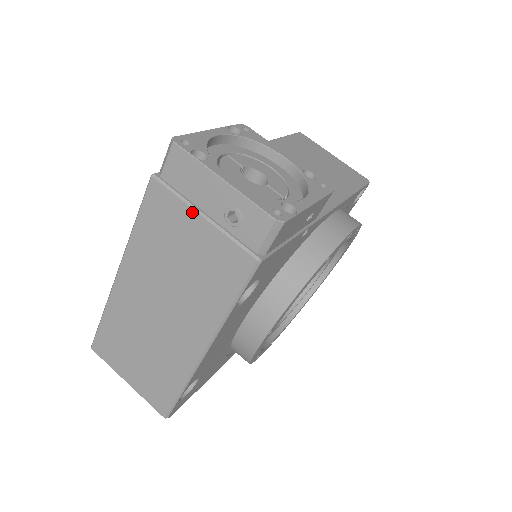
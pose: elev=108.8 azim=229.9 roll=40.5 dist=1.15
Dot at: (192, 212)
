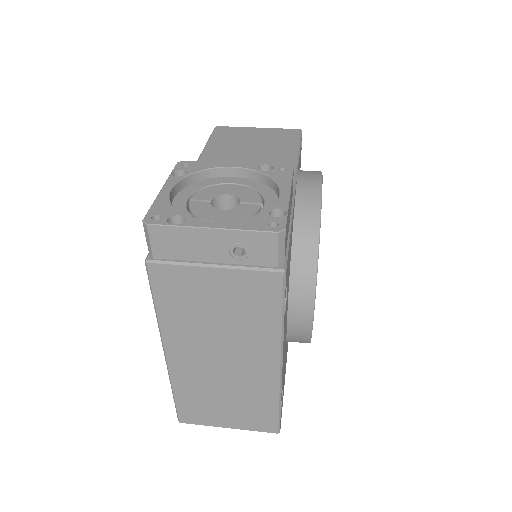
Dot at: (201, 269)
